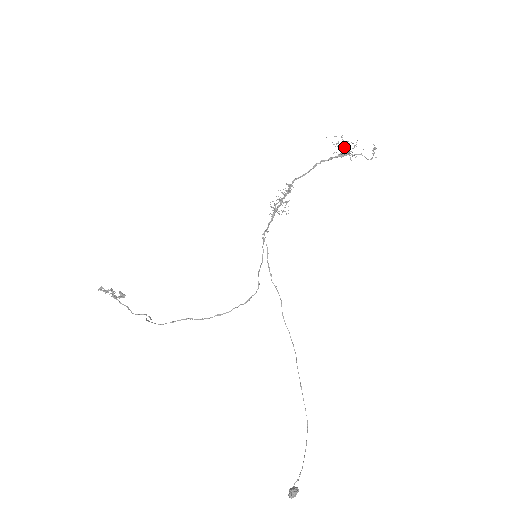
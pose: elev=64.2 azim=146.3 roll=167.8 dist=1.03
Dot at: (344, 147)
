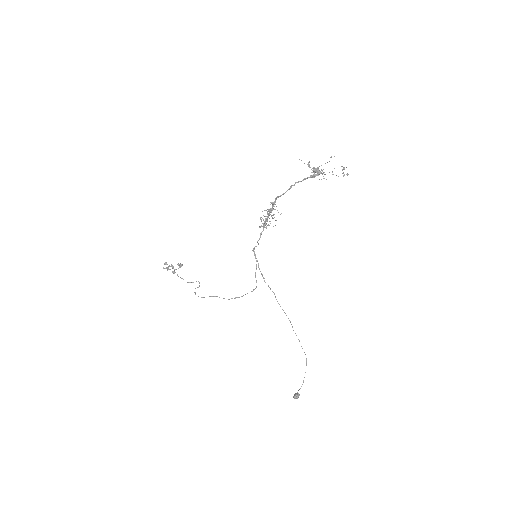
Dot at: occluded
